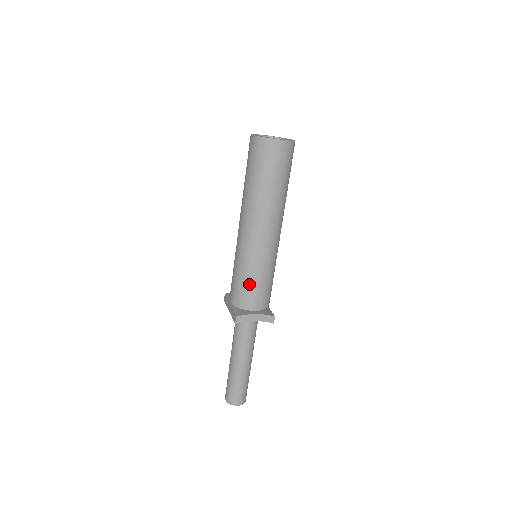
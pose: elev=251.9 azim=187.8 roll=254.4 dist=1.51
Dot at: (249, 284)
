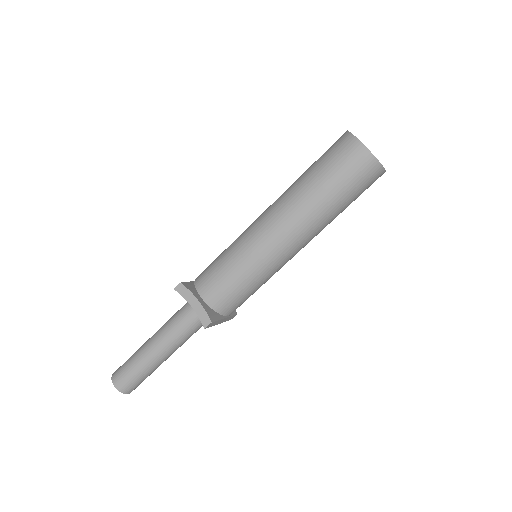
Dot at: (220, 267)
